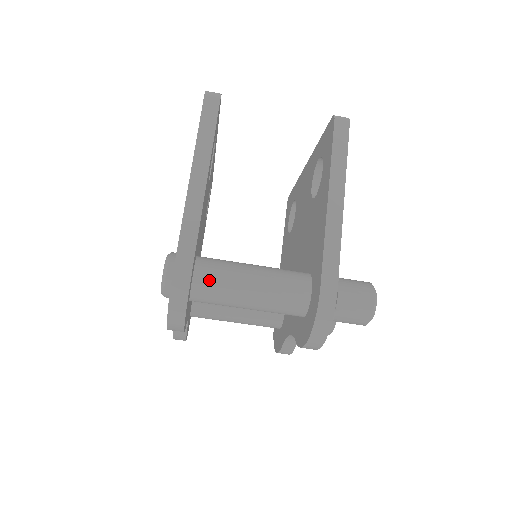
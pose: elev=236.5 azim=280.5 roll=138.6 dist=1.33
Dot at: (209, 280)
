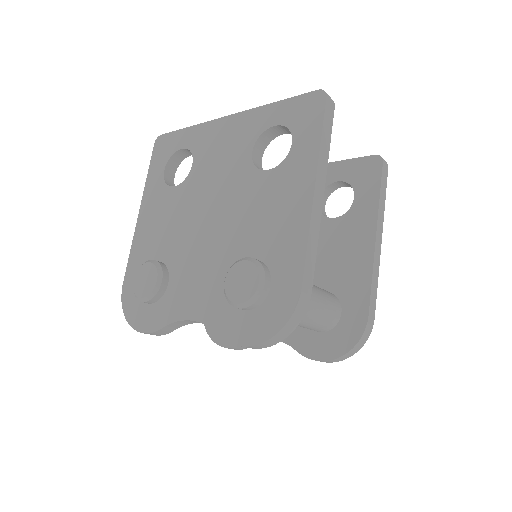
Dot at: occluded
